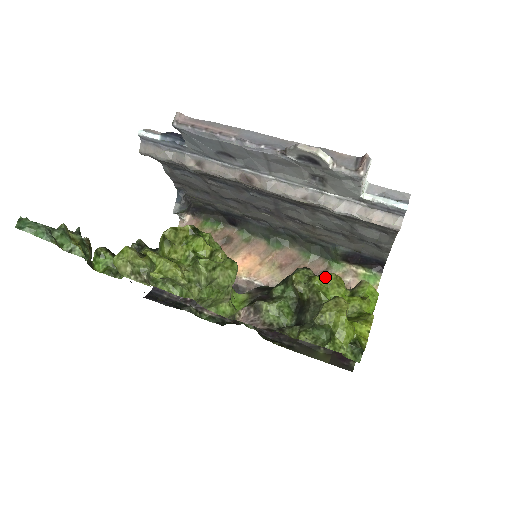
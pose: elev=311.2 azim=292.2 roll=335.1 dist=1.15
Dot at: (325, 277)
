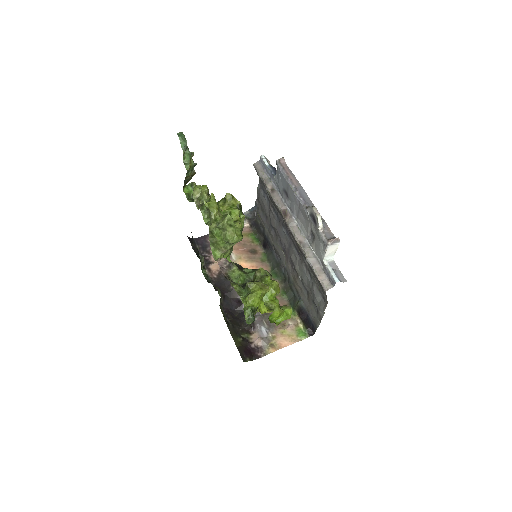
Dot at: (273, 280)
